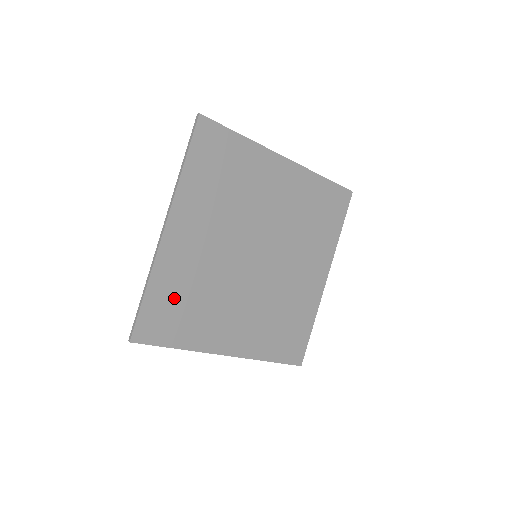
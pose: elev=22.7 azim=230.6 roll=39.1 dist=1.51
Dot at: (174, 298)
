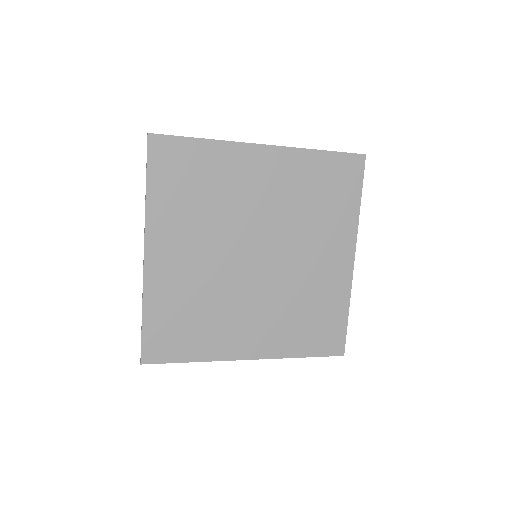
Dot at: (174, 317)
